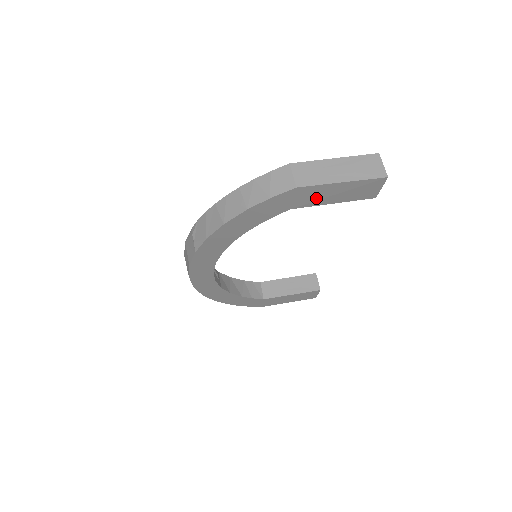
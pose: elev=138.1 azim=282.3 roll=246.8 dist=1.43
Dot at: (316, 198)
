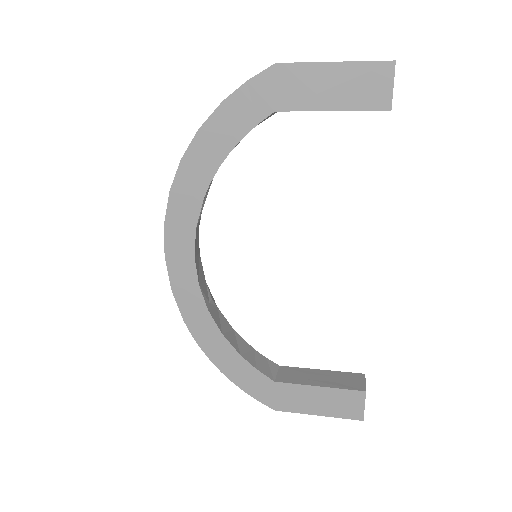
Dot at: (305, 93)
